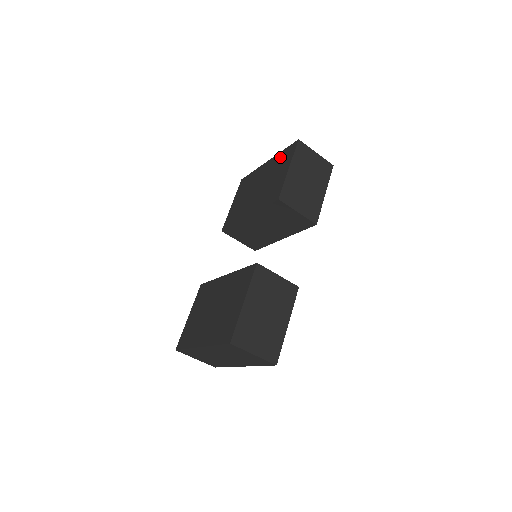
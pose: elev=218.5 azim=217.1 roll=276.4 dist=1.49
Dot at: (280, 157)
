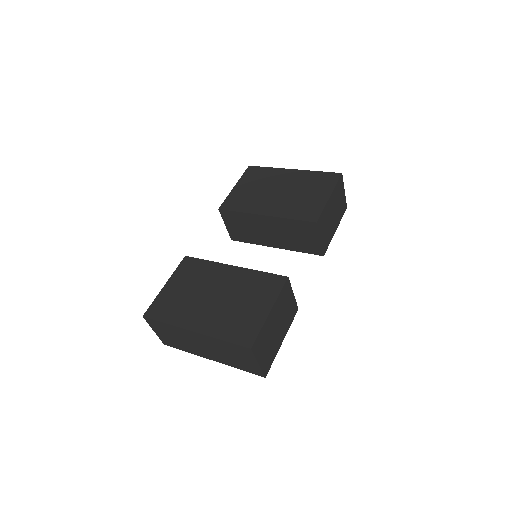
Dot at: (315, 176)
